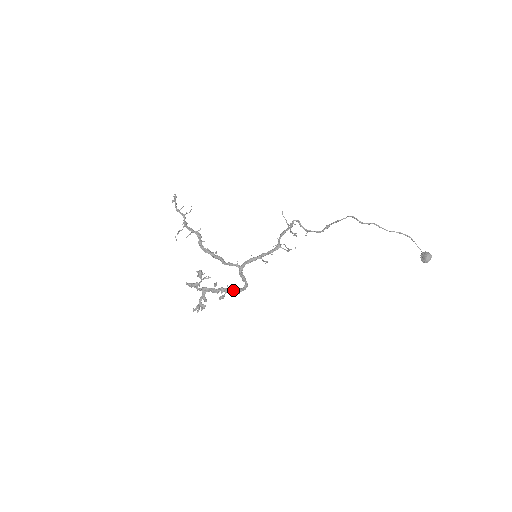
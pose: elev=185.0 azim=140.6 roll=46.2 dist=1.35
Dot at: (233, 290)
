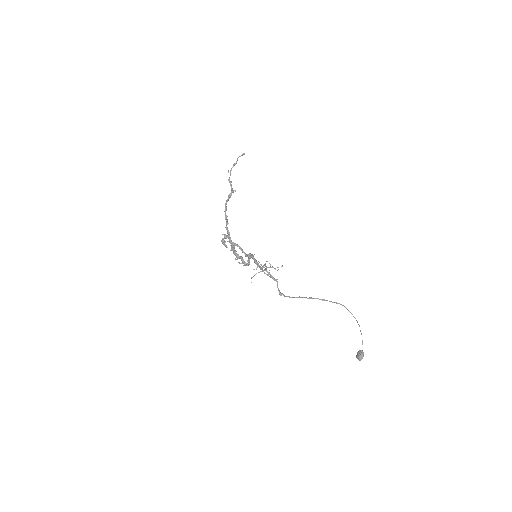
Dot at: occluded
